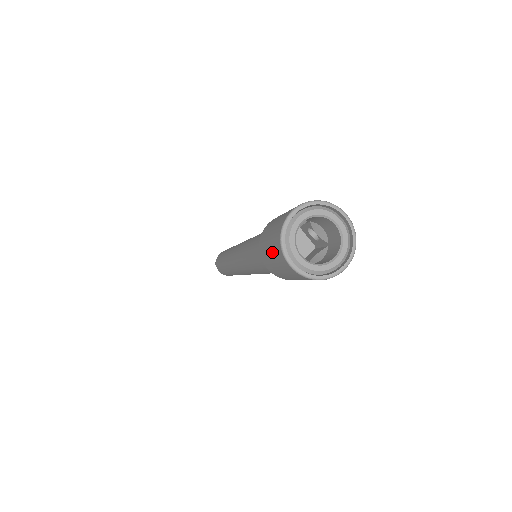
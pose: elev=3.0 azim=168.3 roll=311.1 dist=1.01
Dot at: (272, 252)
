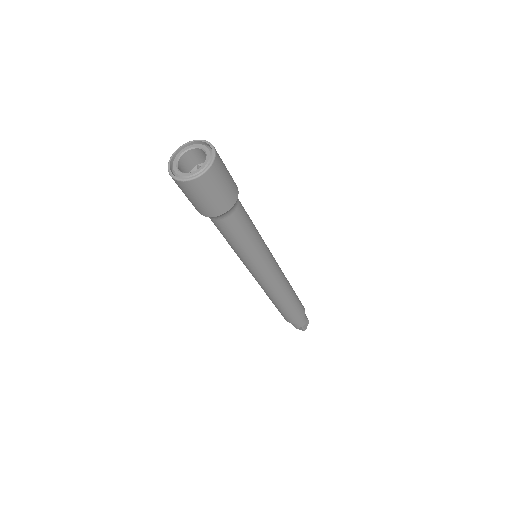
Dot at: occluded
